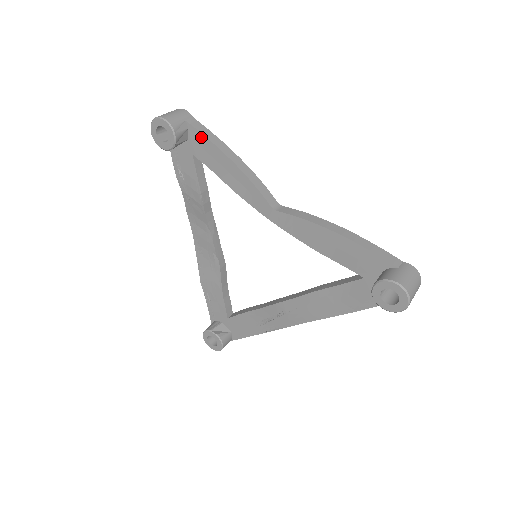
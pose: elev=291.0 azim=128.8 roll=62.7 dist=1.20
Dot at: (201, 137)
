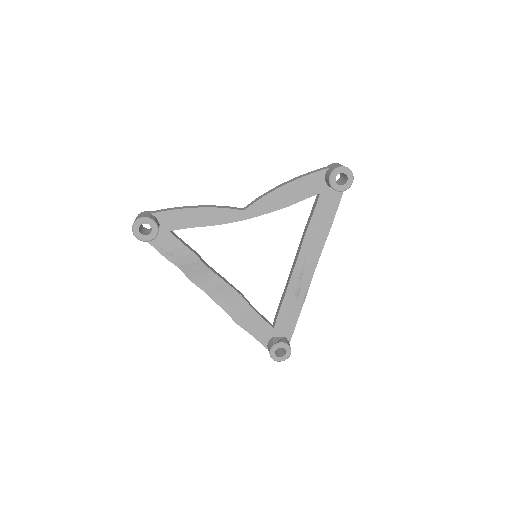
Dot at: (168, 213)
